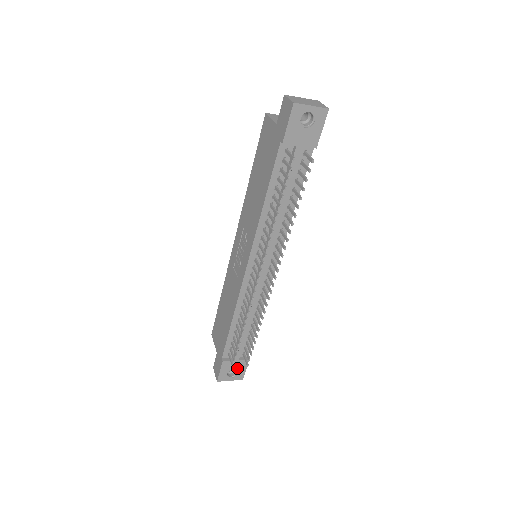
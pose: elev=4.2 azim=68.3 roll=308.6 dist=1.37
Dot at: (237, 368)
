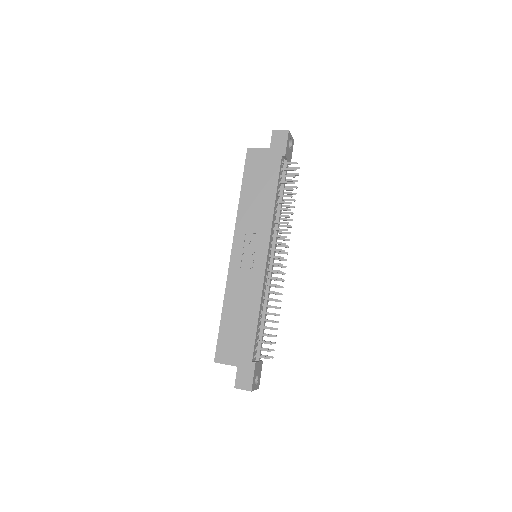
Dot at: (258, 372)
